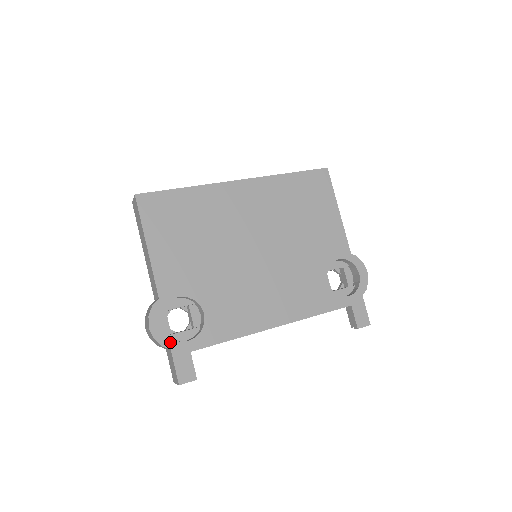
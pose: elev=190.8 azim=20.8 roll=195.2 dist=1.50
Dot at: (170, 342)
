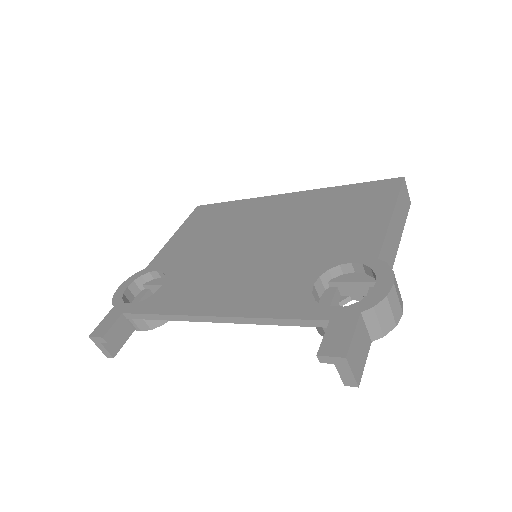
Dot at: (119, 301)
